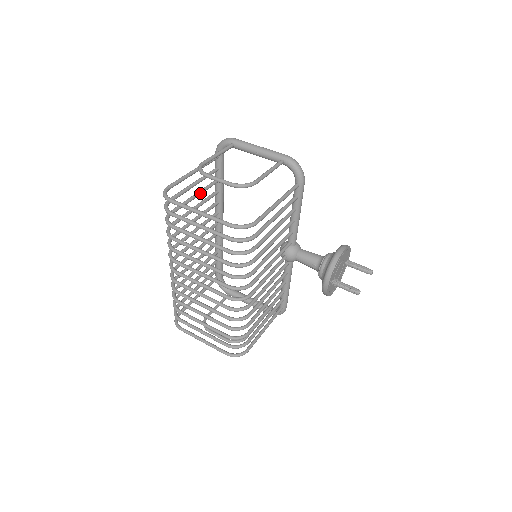
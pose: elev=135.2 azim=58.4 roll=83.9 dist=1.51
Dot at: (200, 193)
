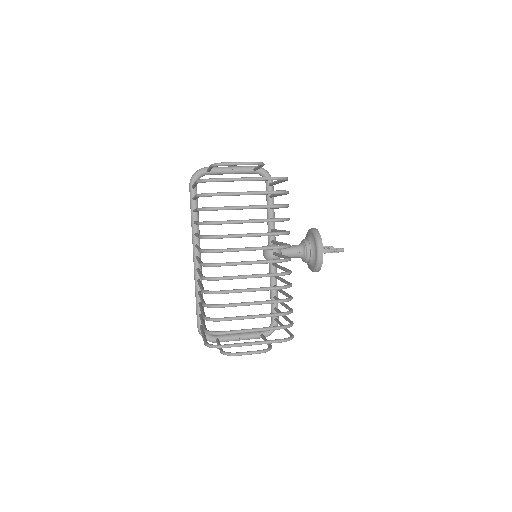
Dot at: occluded
